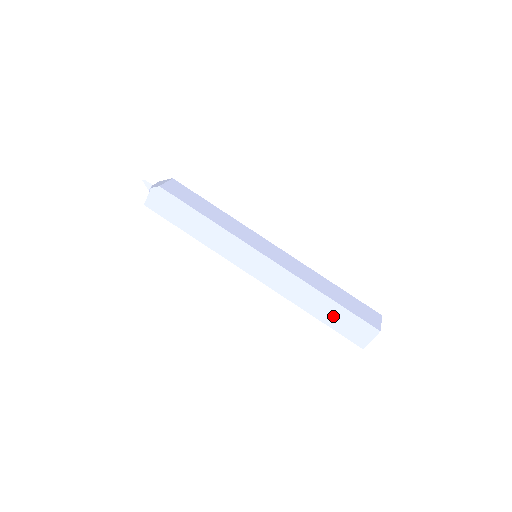
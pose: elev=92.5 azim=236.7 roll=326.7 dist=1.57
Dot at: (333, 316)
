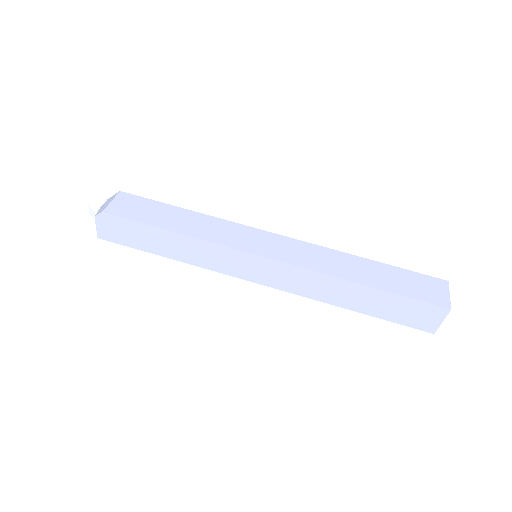
Dot at: (380, 305)
